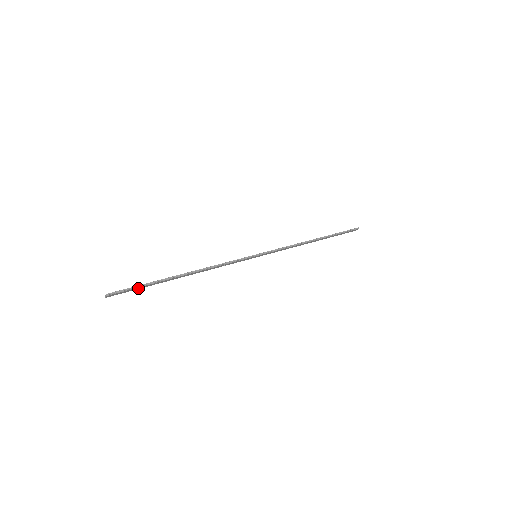
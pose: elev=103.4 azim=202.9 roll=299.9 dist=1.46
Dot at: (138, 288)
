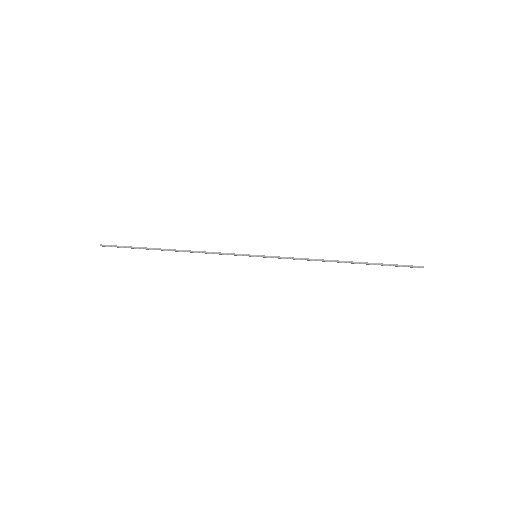
Dot at: occluded
